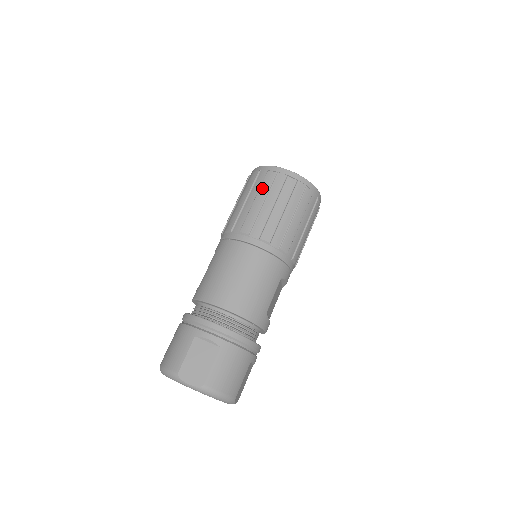
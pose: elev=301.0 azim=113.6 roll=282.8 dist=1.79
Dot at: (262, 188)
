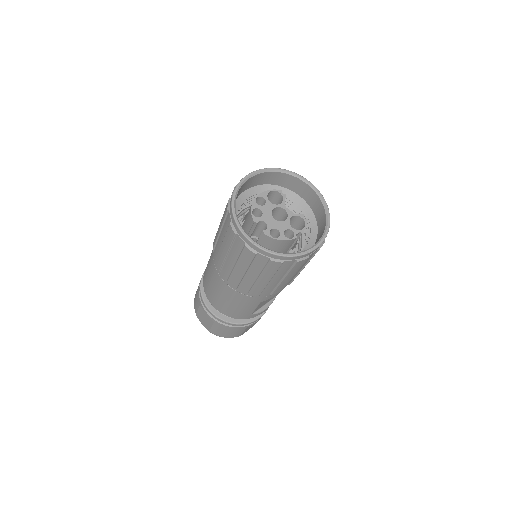
Dot at: (225, 239)
